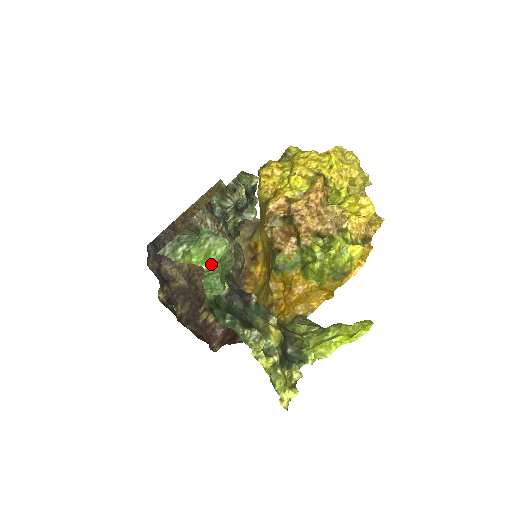
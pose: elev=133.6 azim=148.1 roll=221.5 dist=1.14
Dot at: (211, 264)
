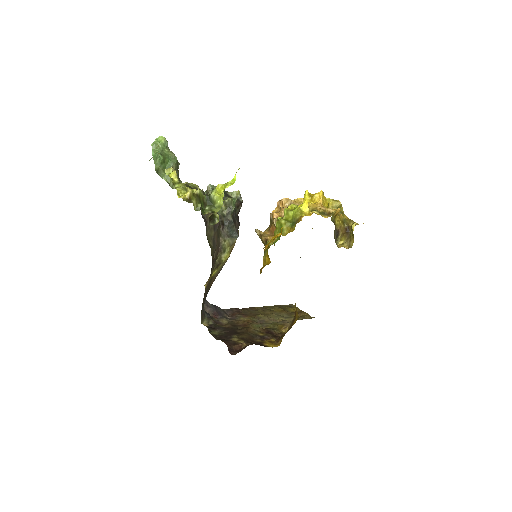
Dot at: (154, 142)
